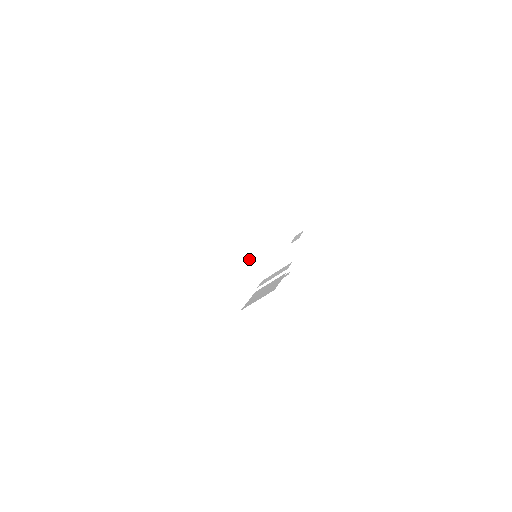
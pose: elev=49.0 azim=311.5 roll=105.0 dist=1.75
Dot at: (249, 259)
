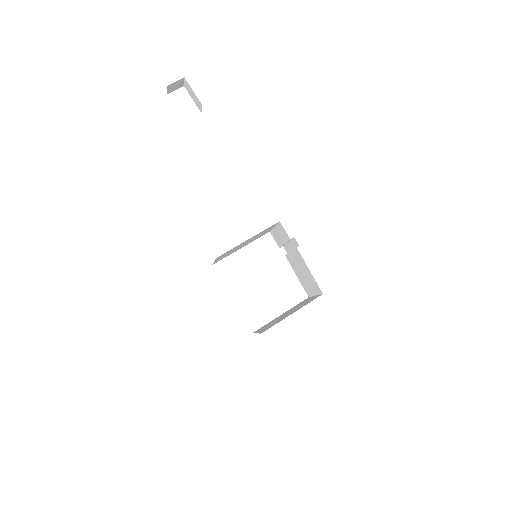
Dot at: (245, 245)
